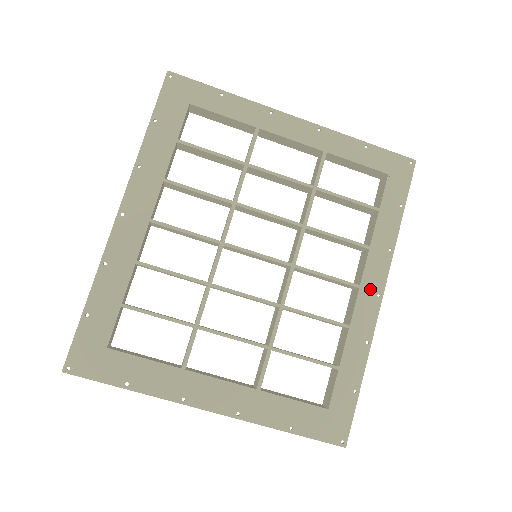
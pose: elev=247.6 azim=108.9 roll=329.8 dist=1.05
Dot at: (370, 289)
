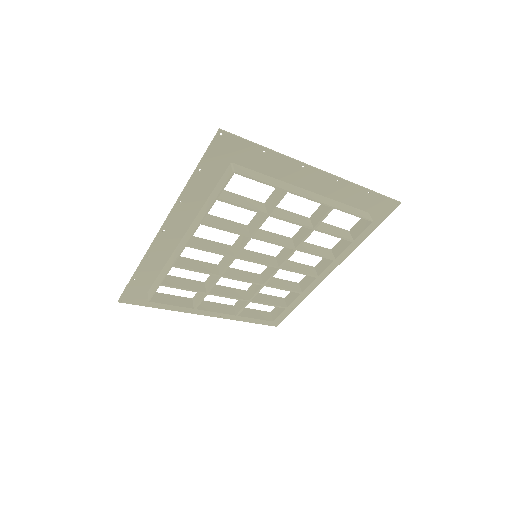
Dot at: (325, 270)
